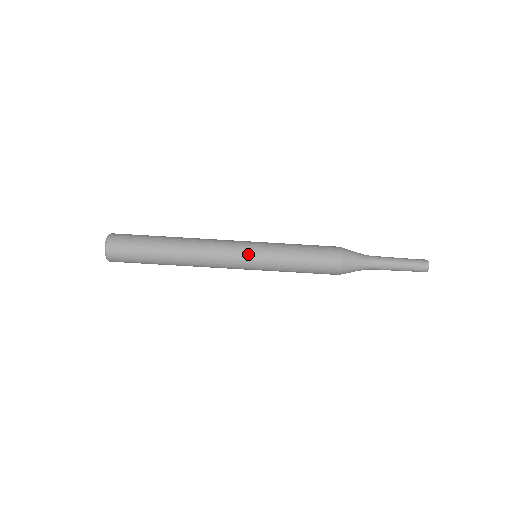
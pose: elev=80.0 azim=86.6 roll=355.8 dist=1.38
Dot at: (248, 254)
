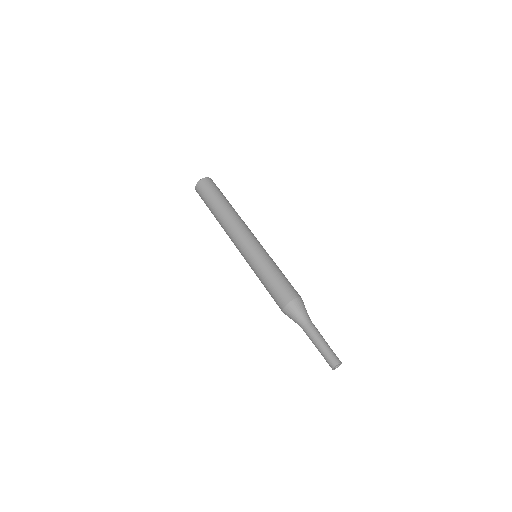
Dot at: (260, 244)
